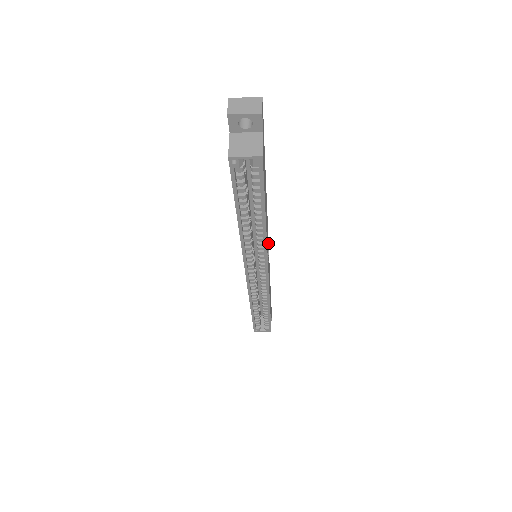
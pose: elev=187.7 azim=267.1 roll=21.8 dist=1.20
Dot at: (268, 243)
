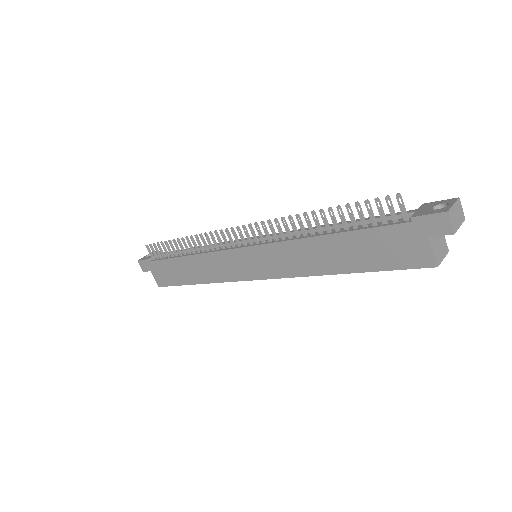
Dot at: occluded
